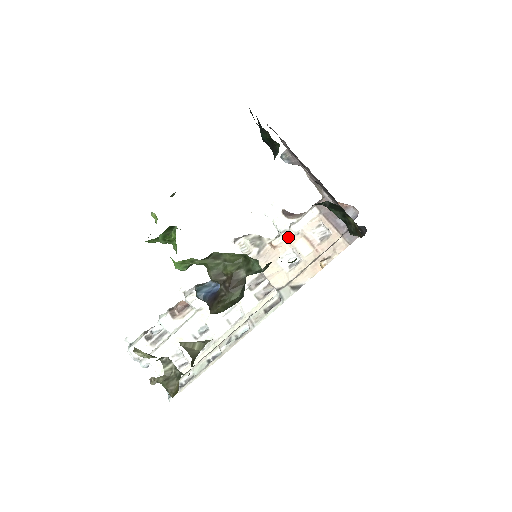
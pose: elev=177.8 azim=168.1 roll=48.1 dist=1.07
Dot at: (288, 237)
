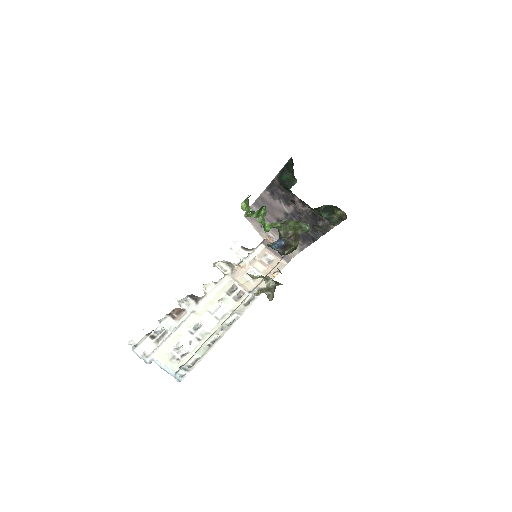
Dot at: (249, 261)
